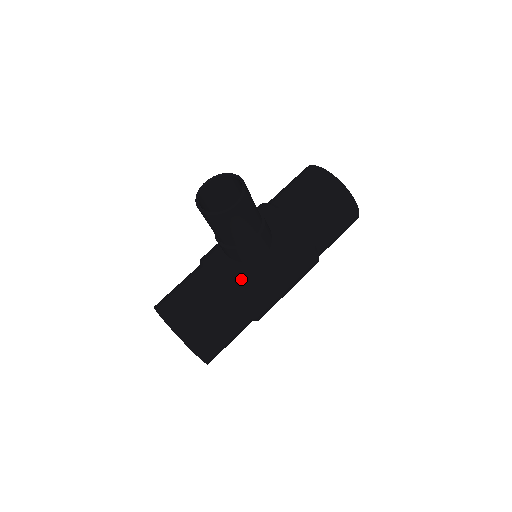
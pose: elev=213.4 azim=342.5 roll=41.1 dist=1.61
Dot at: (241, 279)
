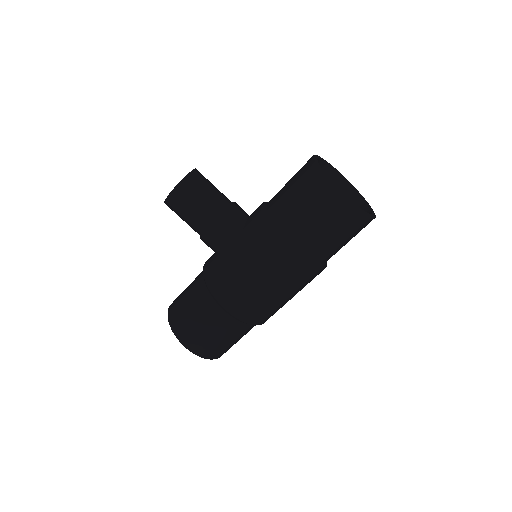
Dot at: (212, 269)
